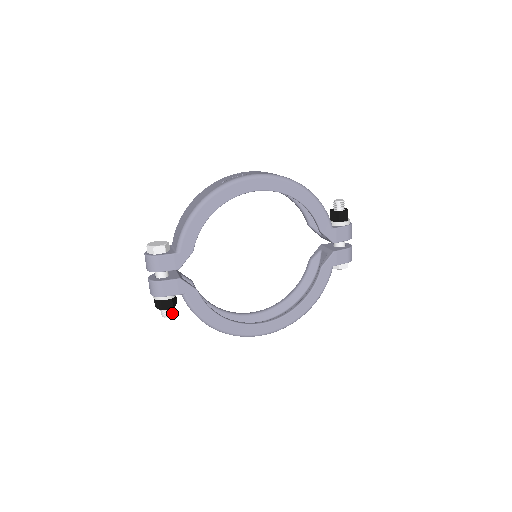
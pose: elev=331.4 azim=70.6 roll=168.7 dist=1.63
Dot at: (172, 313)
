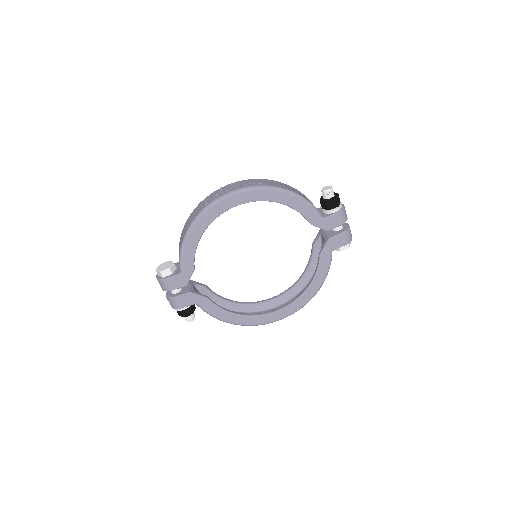
Dot at: (193, 317)
